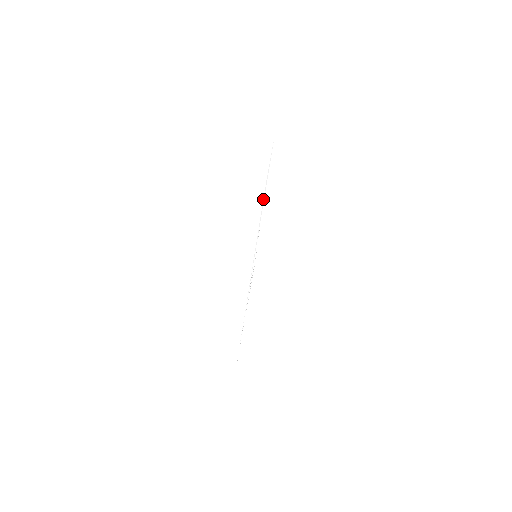
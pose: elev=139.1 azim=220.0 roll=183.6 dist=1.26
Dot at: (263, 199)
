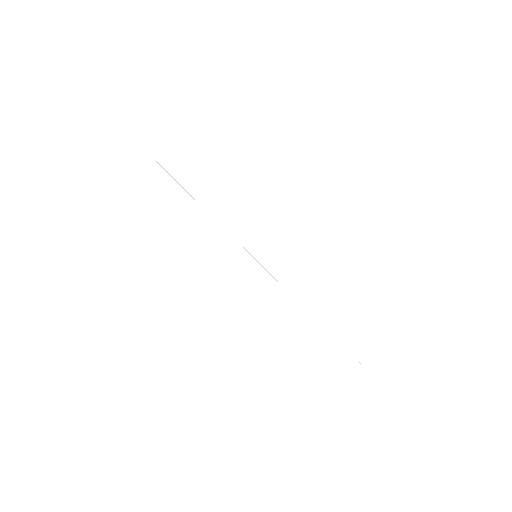
Dot at: occluded
